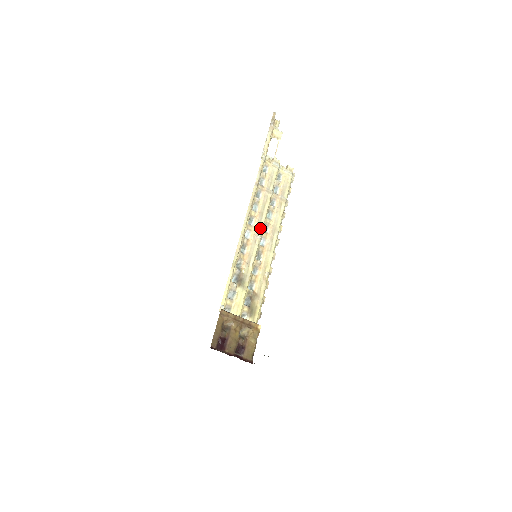
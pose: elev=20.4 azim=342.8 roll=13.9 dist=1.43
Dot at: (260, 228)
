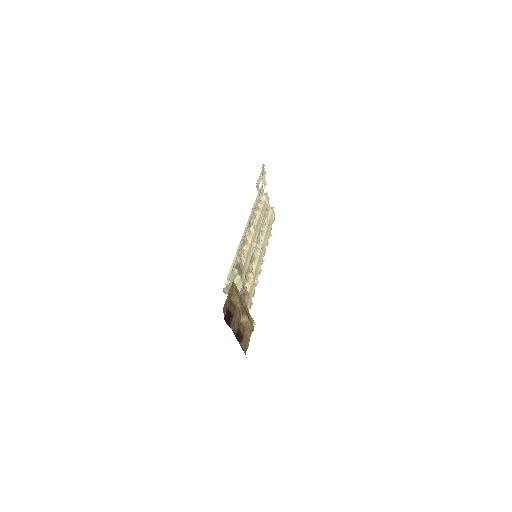
Dot at: (255, 237)
